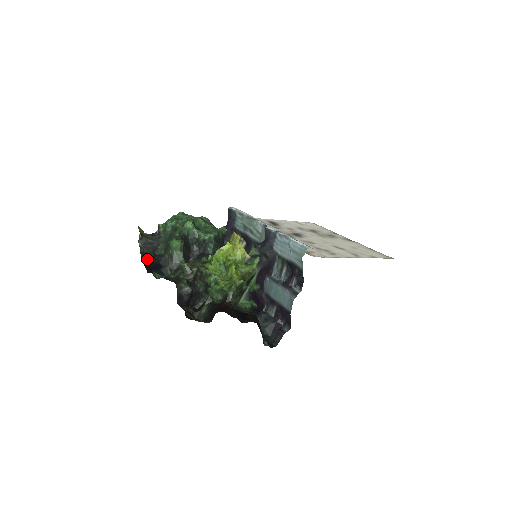
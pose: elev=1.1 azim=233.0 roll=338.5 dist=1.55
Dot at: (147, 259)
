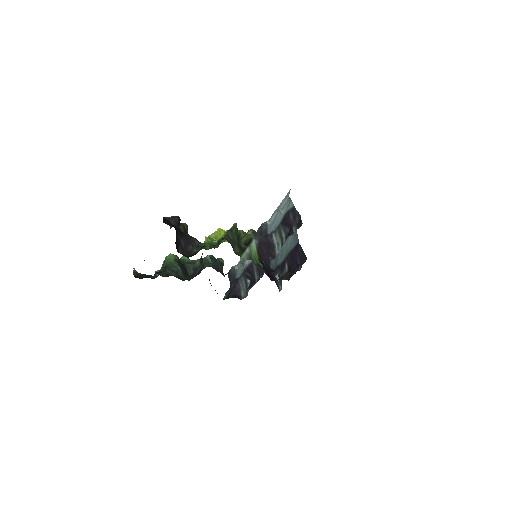
Dot at: (141, 278)
